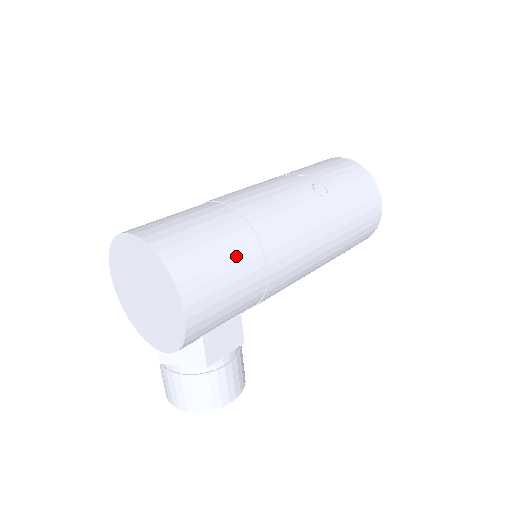
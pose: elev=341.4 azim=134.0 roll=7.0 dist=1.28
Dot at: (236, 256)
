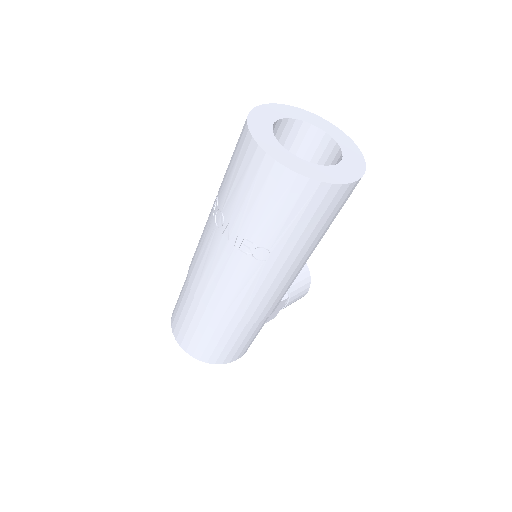
Dot at: (238, 337)
